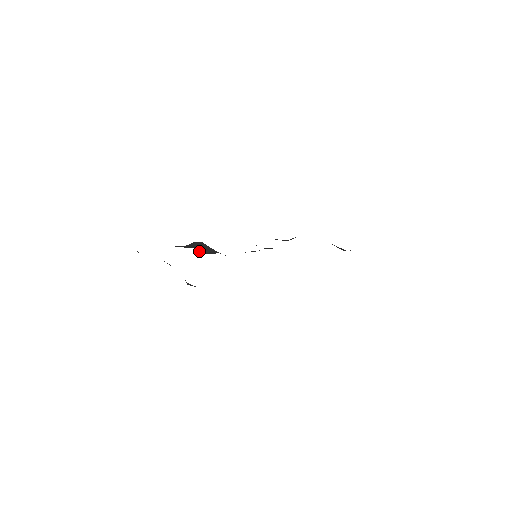
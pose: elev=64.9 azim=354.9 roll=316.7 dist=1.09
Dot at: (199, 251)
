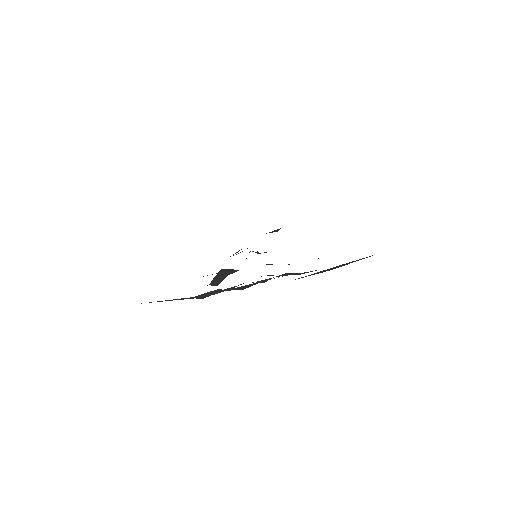
Dot at: (216, 283)
